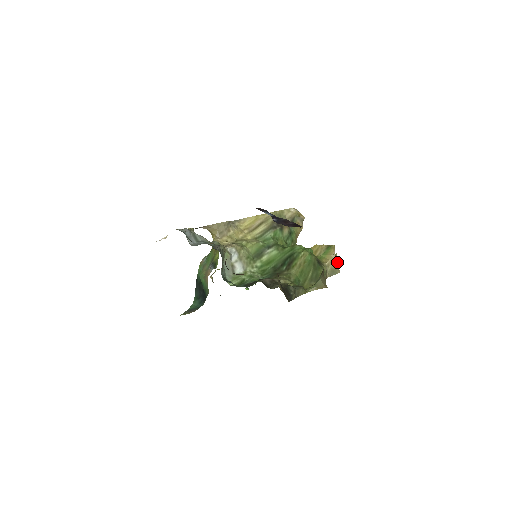
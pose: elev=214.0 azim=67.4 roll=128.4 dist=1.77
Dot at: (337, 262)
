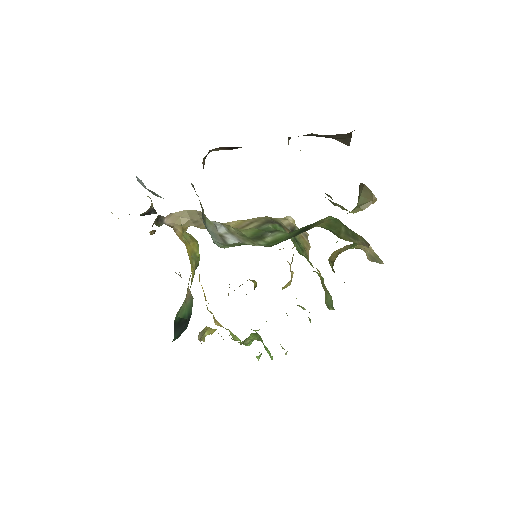
Dot at: (374, 252)
